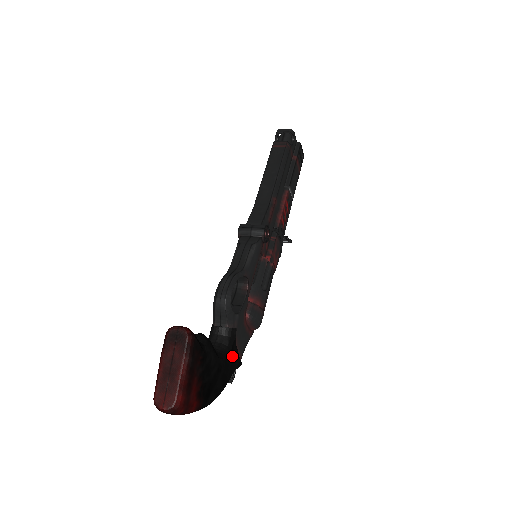
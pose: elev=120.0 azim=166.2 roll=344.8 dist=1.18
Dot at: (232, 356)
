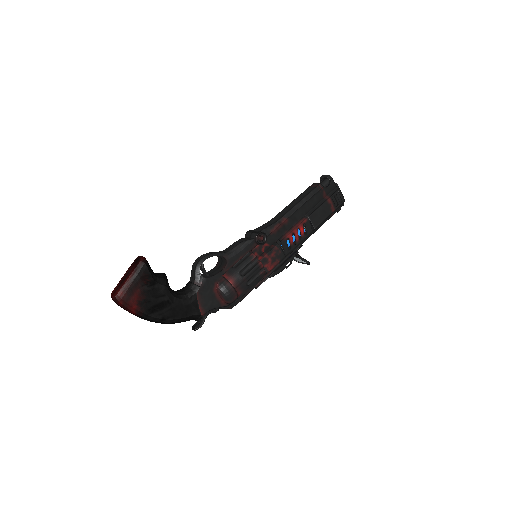
Dot at: (189, 303)
